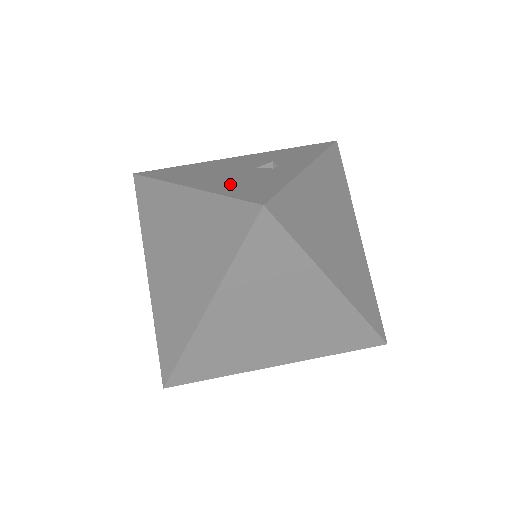
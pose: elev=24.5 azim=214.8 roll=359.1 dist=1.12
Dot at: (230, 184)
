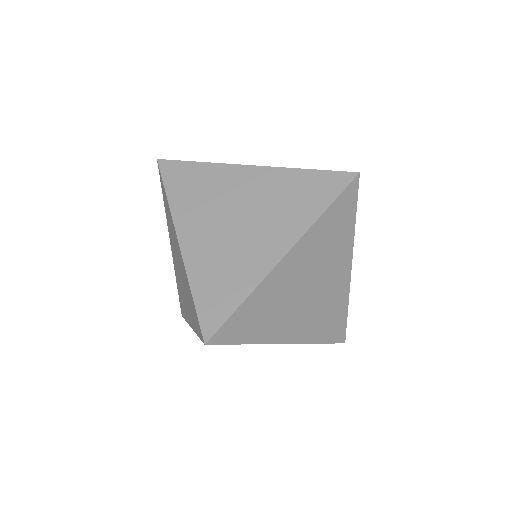
Dot at: occluded
